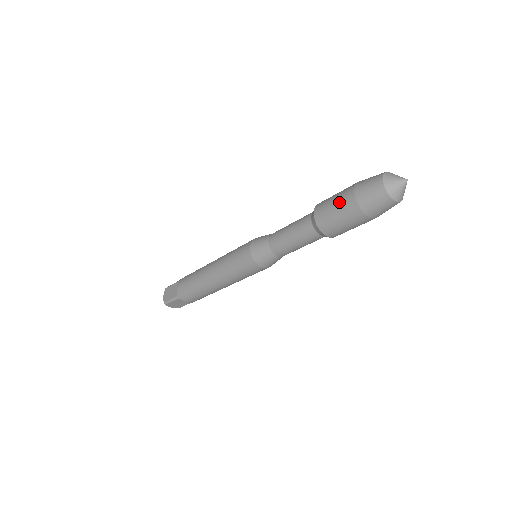
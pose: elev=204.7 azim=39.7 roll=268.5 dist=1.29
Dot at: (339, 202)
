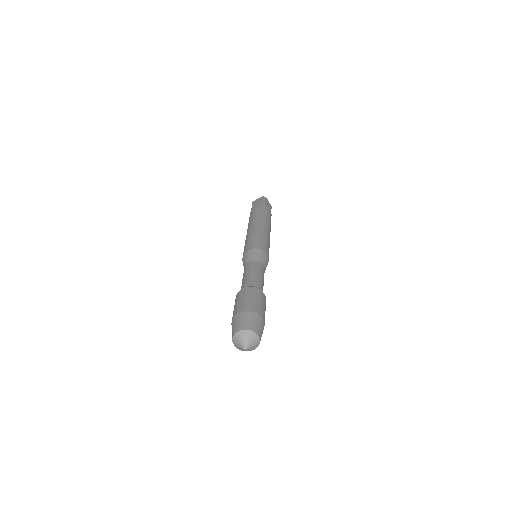
Dot at: occluded
